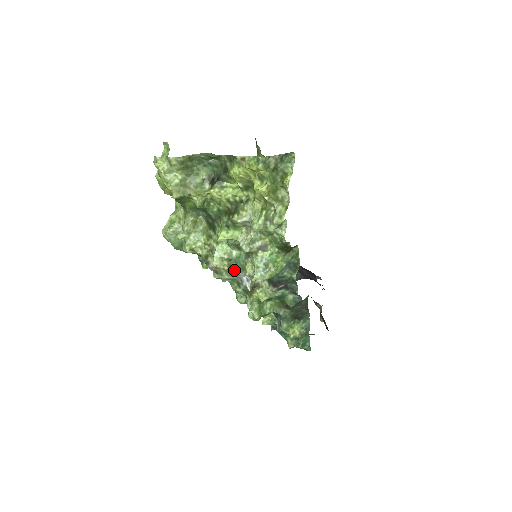
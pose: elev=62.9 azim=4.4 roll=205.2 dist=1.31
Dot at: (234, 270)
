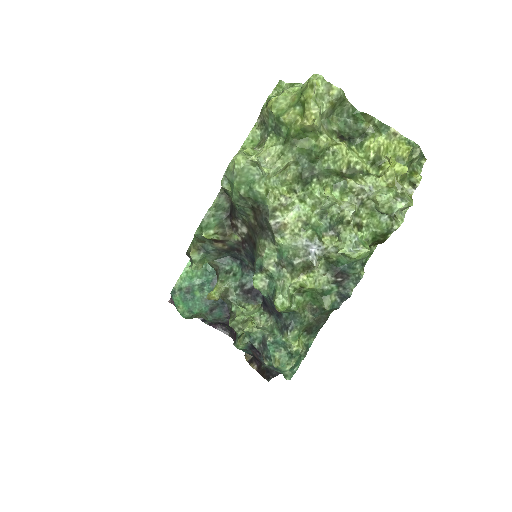
Dot at: (306, 237)
